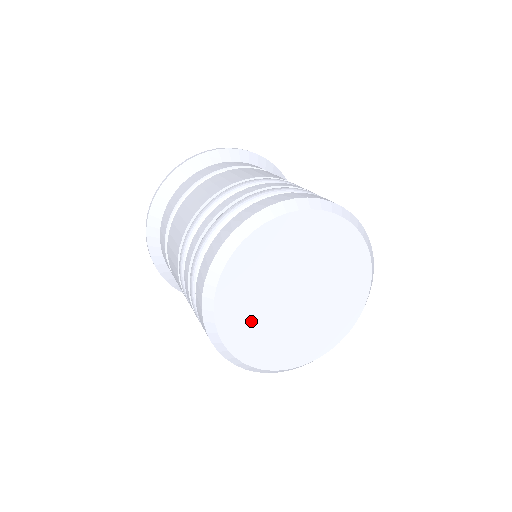
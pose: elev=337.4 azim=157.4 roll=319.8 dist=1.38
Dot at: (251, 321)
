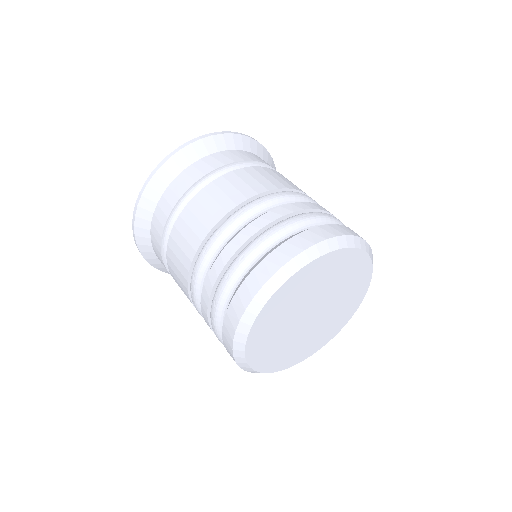
Dot at: (273, 342)
